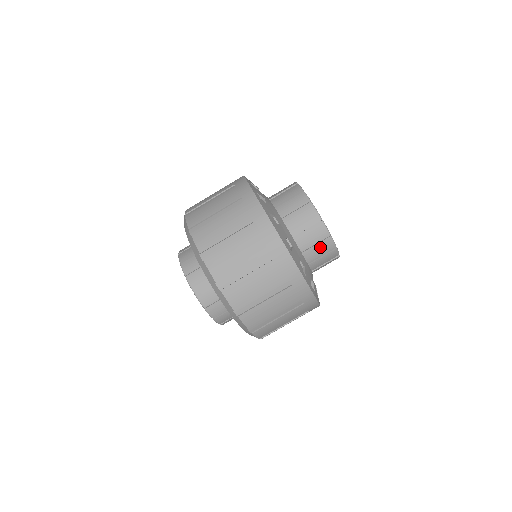
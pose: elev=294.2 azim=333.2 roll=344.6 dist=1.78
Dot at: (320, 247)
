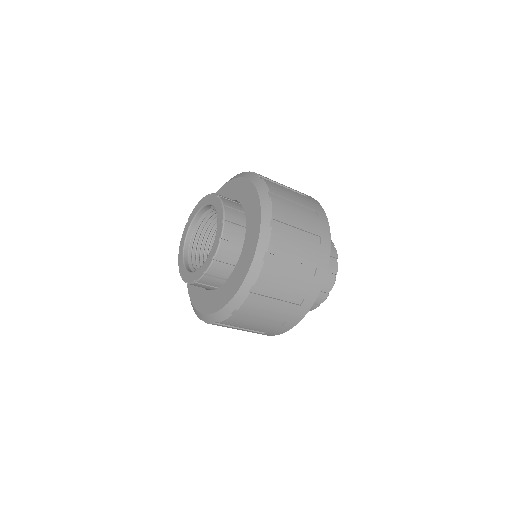
Dot at: occluded
